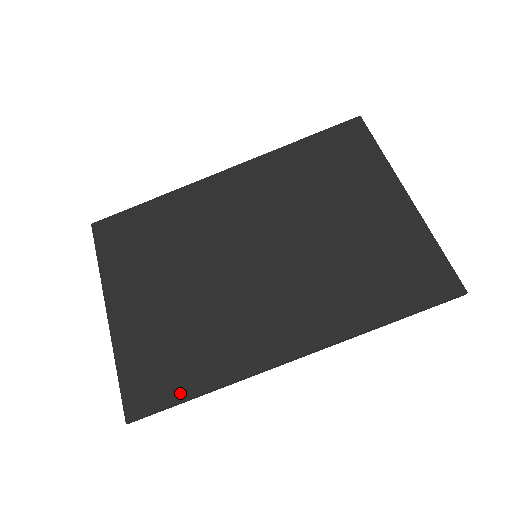
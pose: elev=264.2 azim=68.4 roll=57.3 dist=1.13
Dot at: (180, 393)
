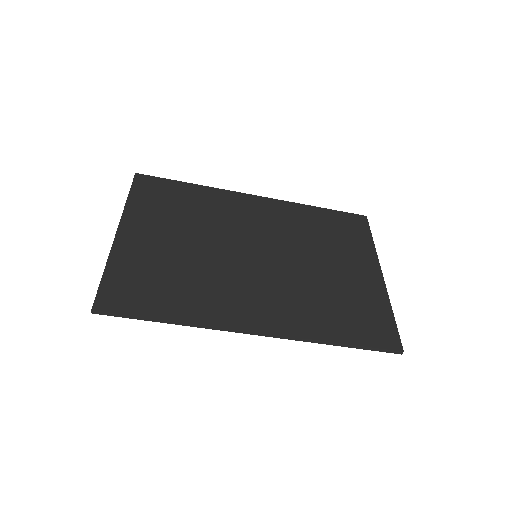
Dot at: (151, 311)
